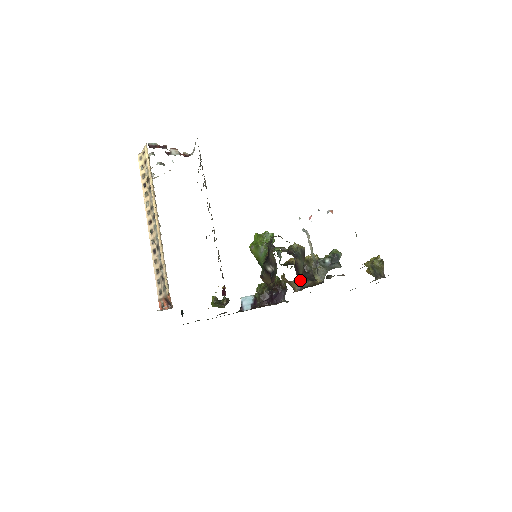
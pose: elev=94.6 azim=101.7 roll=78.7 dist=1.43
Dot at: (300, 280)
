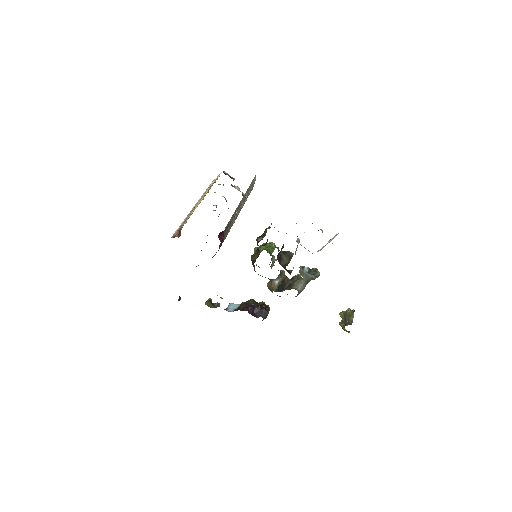
Dot at: occluded
